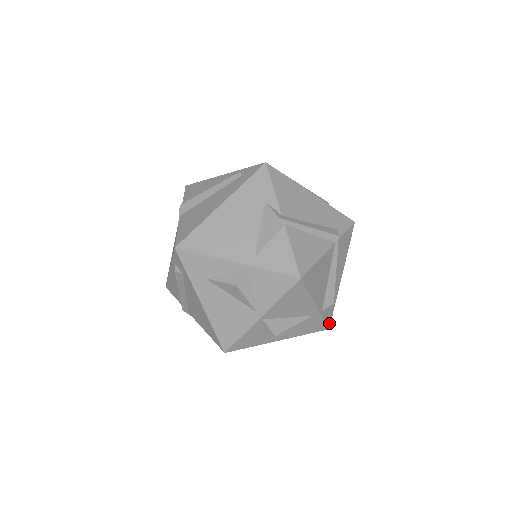
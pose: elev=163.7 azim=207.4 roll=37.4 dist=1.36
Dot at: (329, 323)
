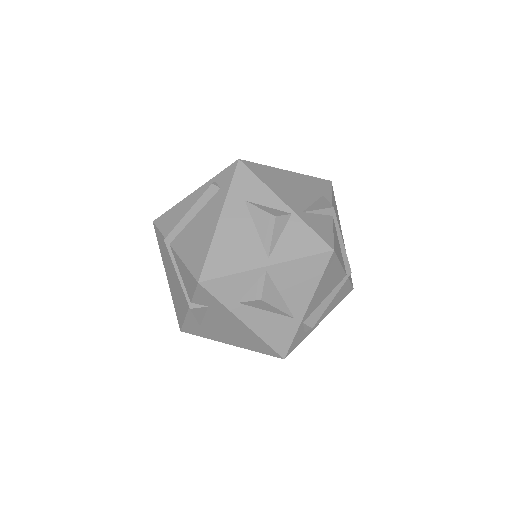
Dot at: (289, 352)
